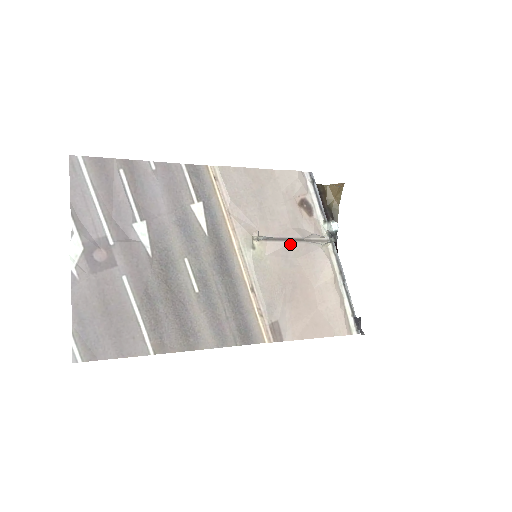
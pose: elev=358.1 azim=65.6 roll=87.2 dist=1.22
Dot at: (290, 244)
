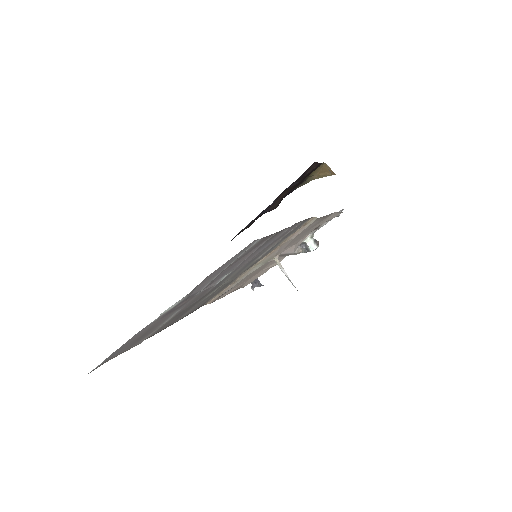
Dot at: occluded
